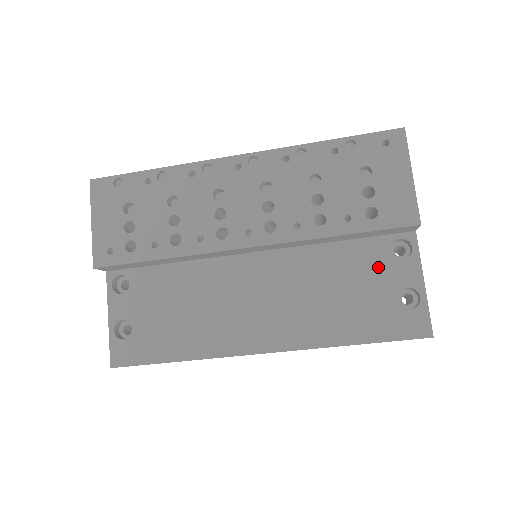
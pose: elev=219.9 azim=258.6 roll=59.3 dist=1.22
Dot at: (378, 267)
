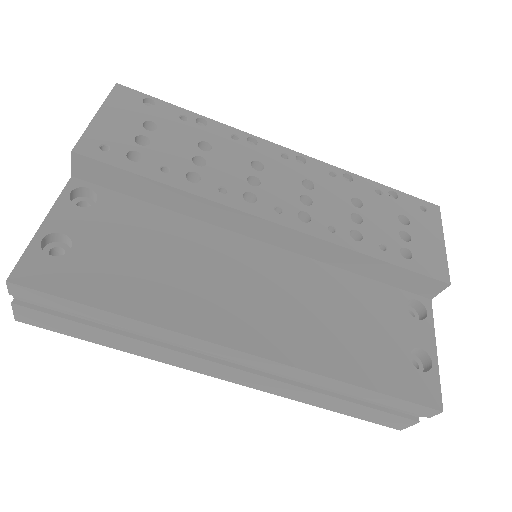
Dot at: (393, 315)
